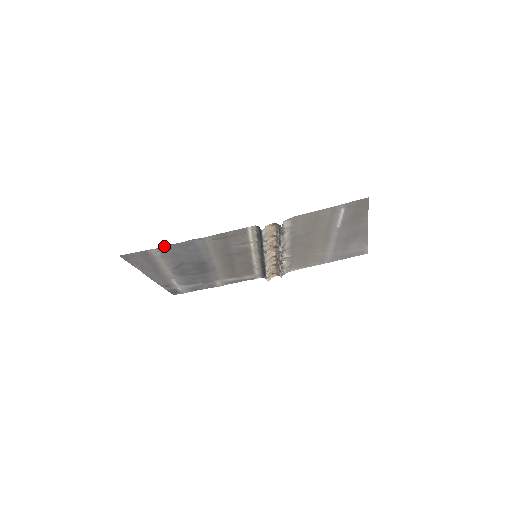
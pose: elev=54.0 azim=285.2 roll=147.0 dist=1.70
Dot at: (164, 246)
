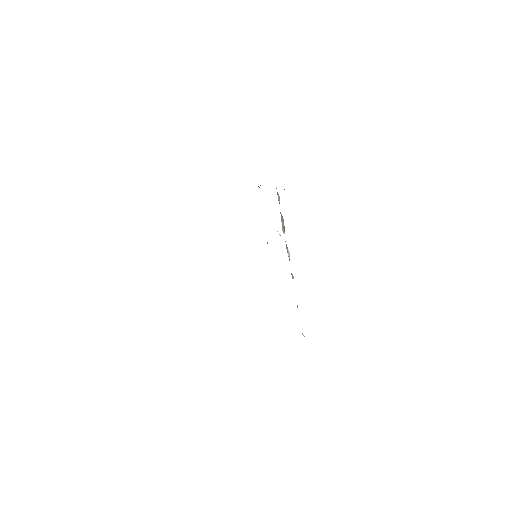
Dot at: occluded
